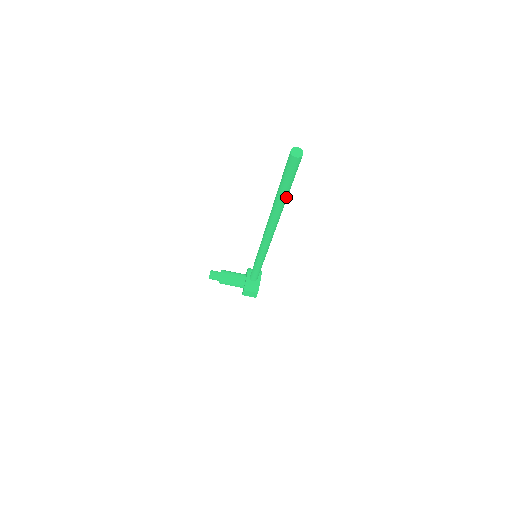
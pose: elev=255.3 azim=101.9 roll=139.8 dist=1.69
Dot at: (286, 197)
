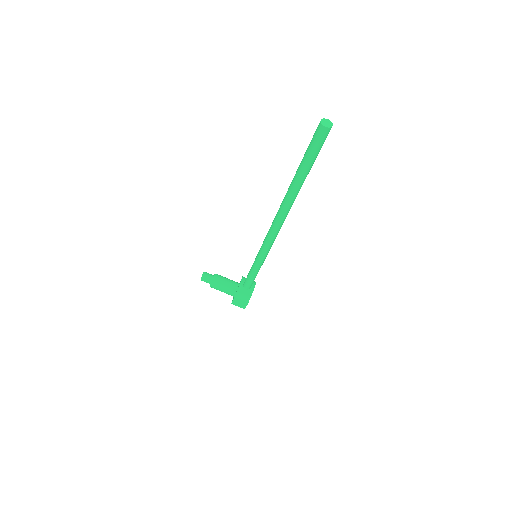
Dot at: (304, 179)
